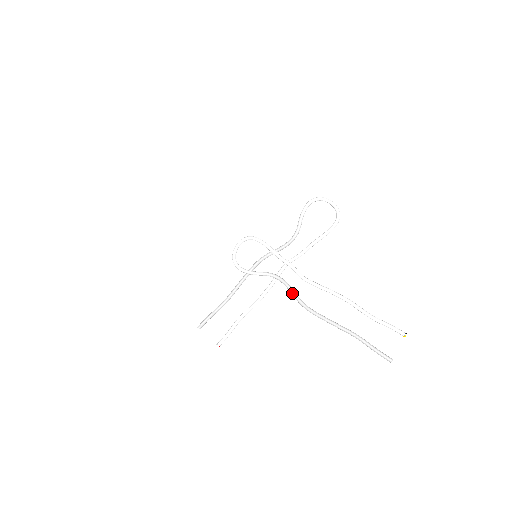
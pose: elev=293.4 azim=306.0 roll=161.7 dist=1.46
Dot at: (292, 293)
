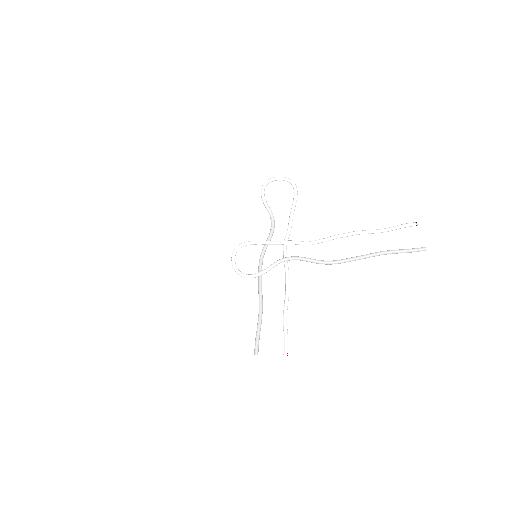
Dot at: (310, 260)
